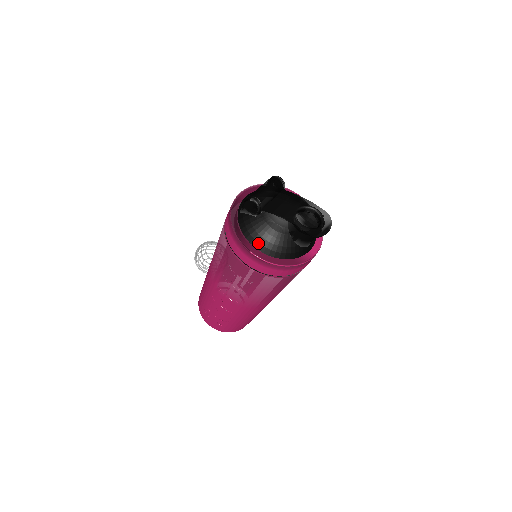
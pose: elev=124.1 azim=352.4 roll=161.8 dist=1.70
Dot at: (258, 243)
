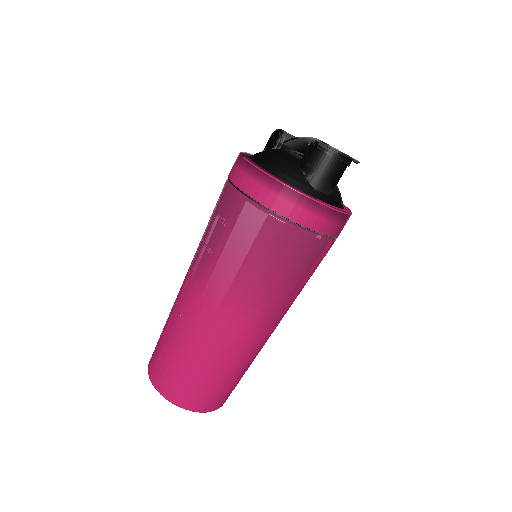
Dot at: (259, 158)
